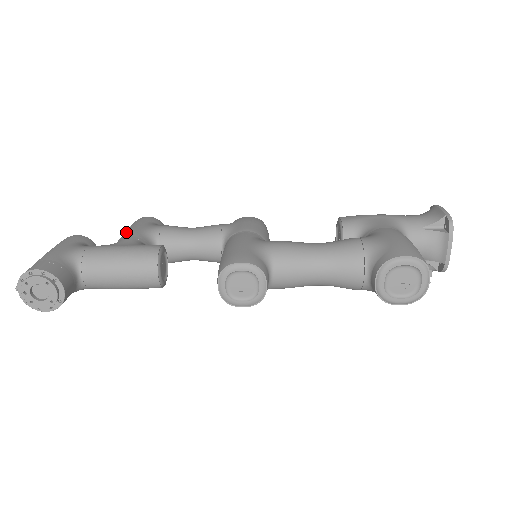
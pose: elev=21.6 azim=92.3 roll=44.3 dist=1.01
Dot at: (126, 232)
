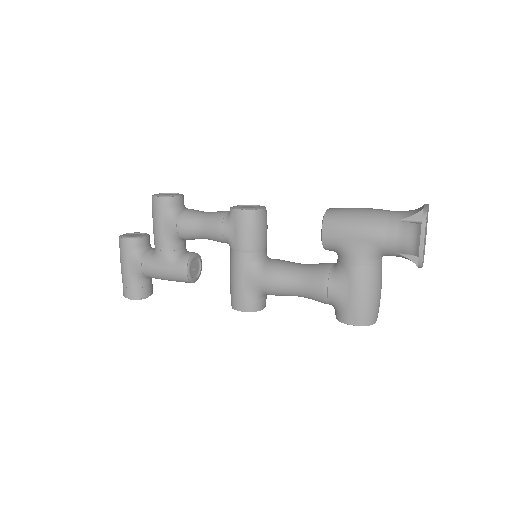
Dot at: (155, 234)
